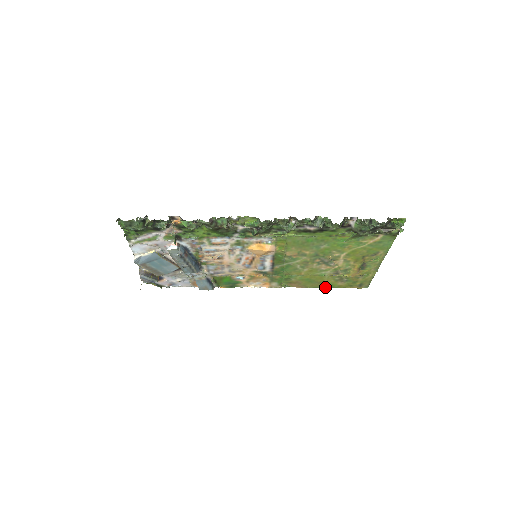
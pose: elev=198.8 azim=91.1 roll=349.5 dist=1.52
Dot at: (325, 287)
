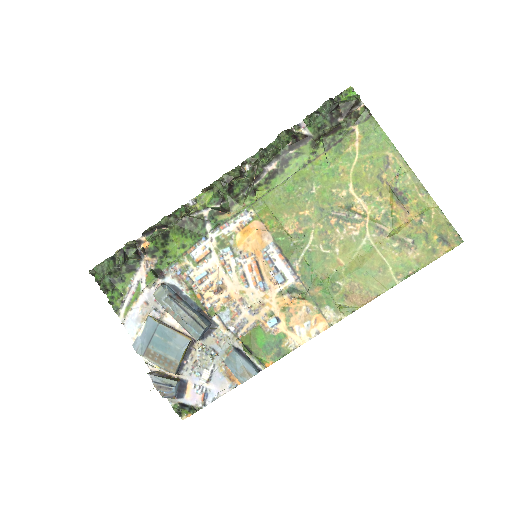
Dot at: (402, 279)
